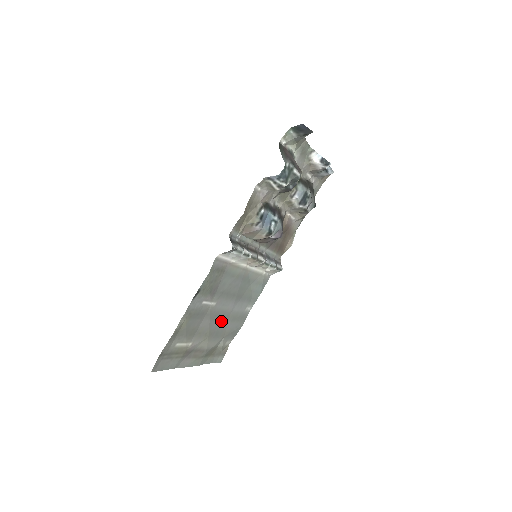
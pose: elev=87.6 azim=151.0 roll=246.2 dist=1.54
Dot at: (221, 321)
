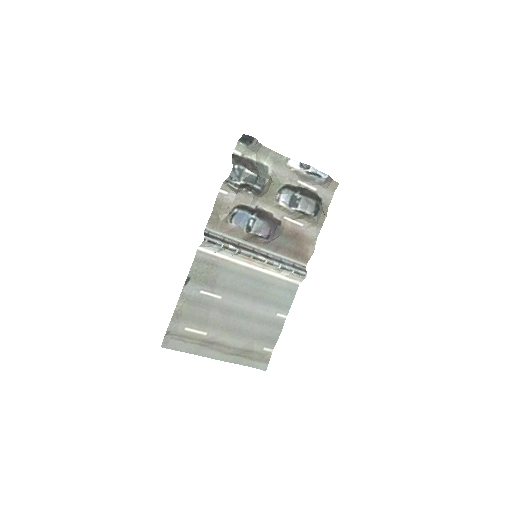
Dot at: (241, 319)
